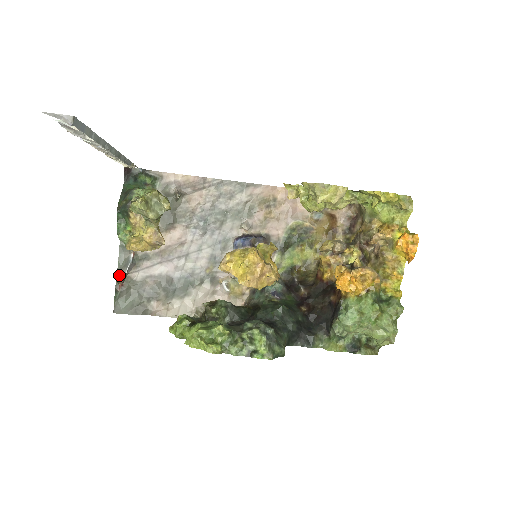
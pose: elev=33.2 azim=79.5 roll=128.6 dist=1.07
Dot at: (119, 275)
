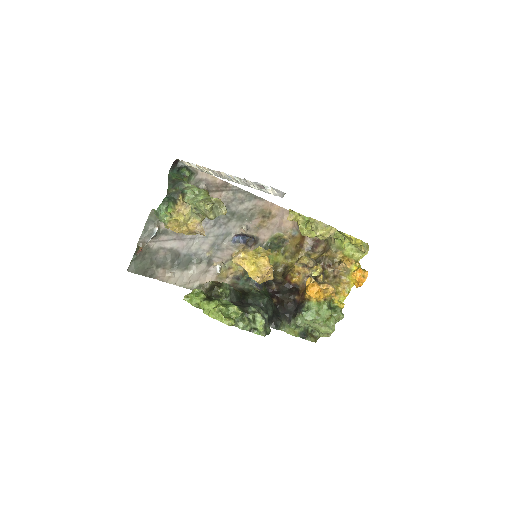
Dot at: (140, 241)
